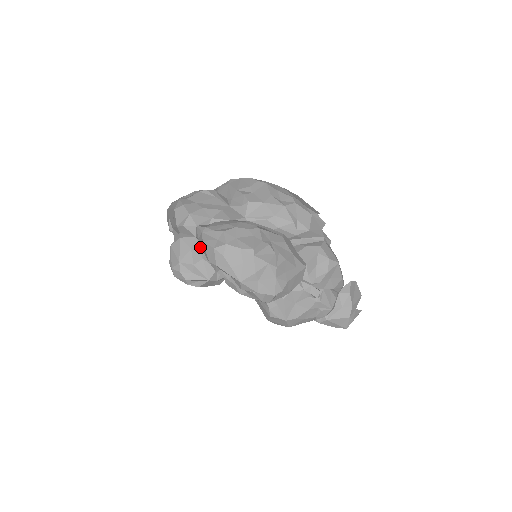
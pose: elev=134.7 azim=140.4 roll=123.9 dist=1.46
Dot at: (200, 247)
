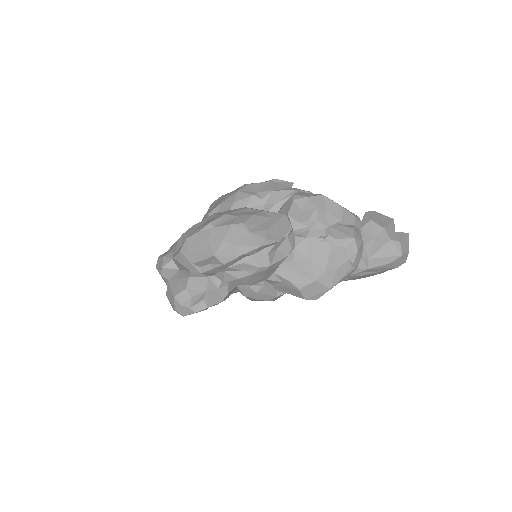
Dot at: (185, 272)
